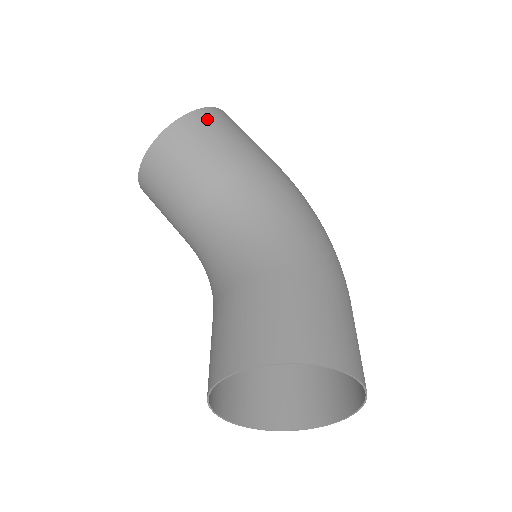
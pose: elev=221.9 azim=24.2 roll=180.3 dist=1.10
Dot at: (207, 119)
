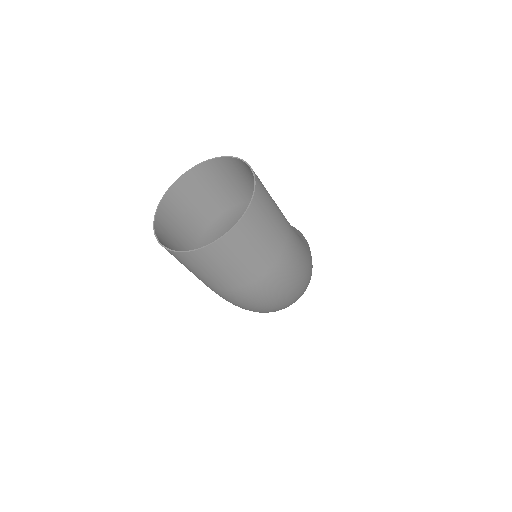
Dot at: (302, 235)
